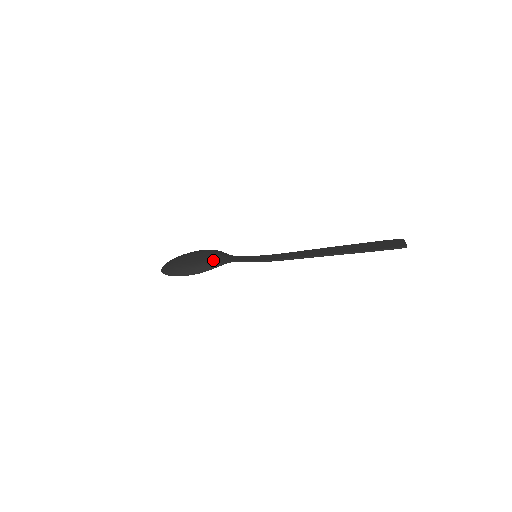
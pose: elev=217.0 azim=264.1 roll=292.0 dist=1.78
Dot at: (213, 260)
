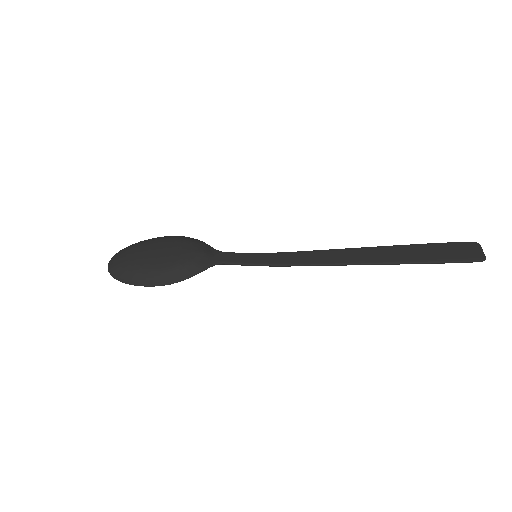
Dot at: (190, 263)
